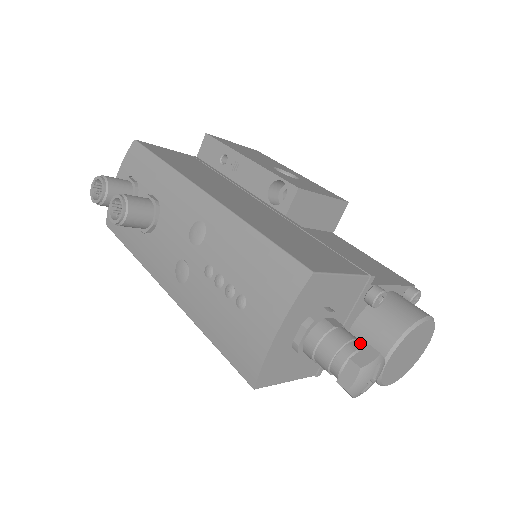
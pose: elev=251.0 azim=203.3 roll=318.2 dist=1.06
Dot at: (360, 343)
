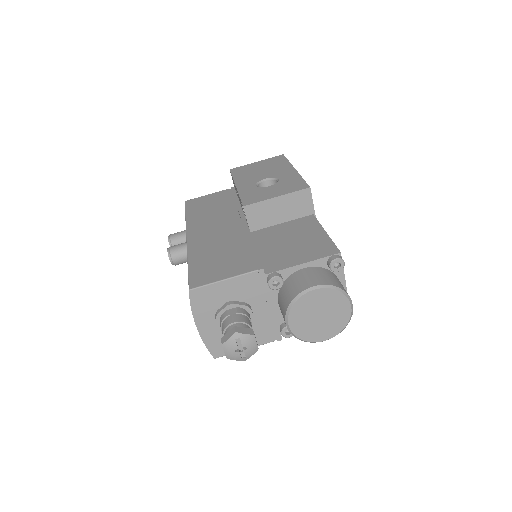
Dot at: occluded
